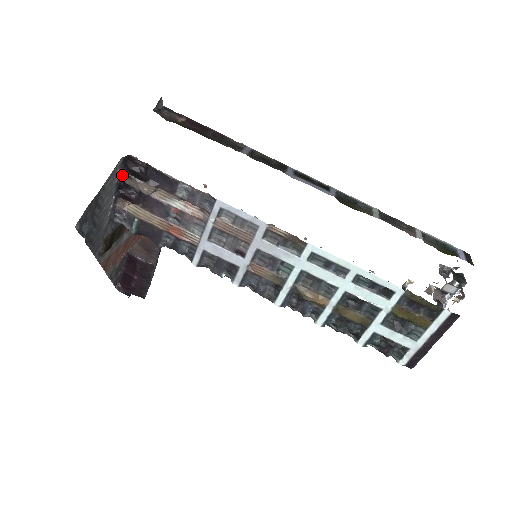
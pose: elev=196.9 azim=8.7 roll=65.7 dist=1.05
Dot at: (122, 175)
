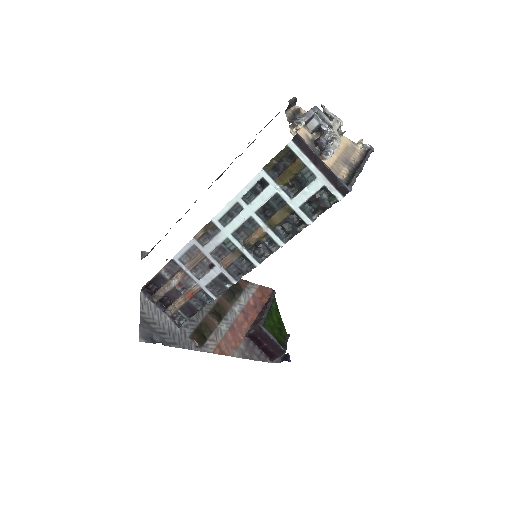
Dot at: (151, 299)
